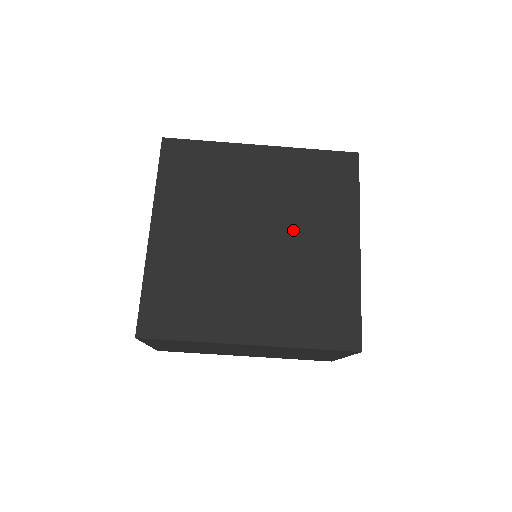
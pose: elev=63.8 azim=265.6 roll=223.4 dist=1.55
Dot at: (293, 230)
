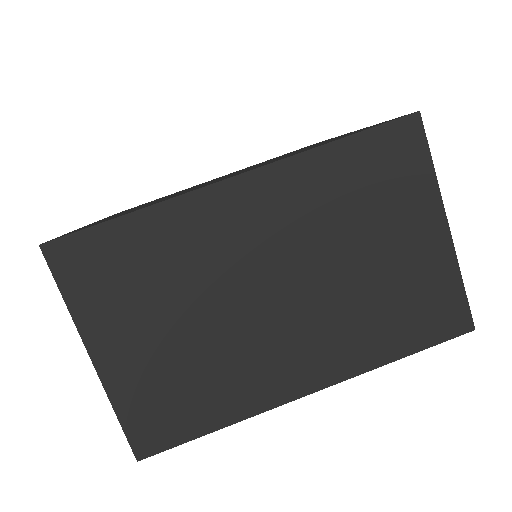
Dot at: occluded
